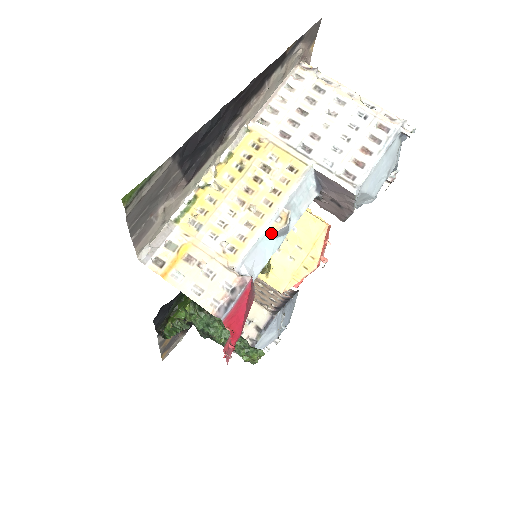
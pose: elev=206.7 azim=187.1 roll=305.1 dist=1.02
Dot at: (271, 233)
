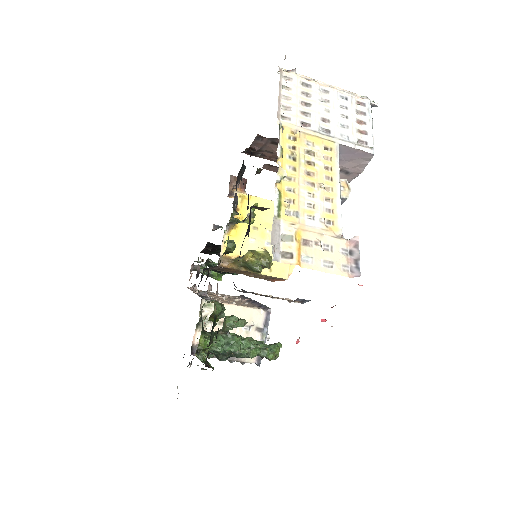
Dot at: (341, 201)
